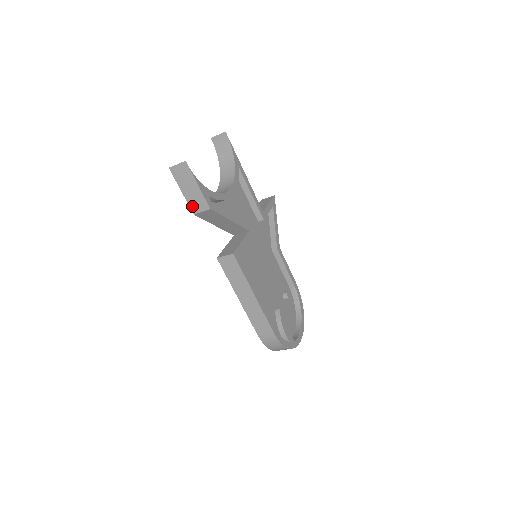
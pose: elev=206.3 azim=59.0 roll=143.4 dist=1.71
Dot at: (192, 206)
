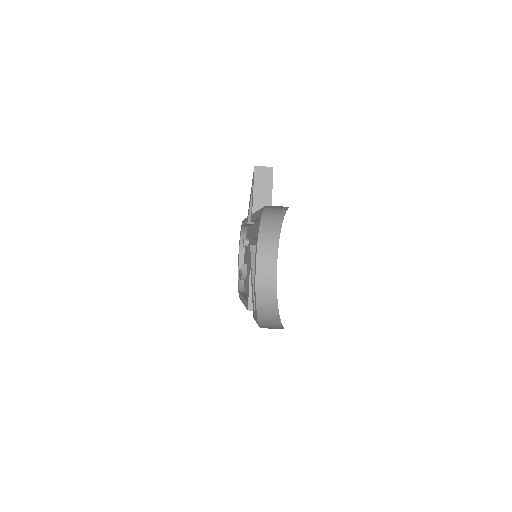
Dot at: occluded
